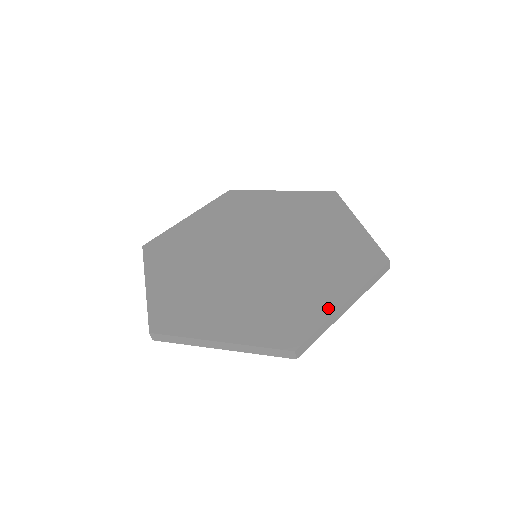
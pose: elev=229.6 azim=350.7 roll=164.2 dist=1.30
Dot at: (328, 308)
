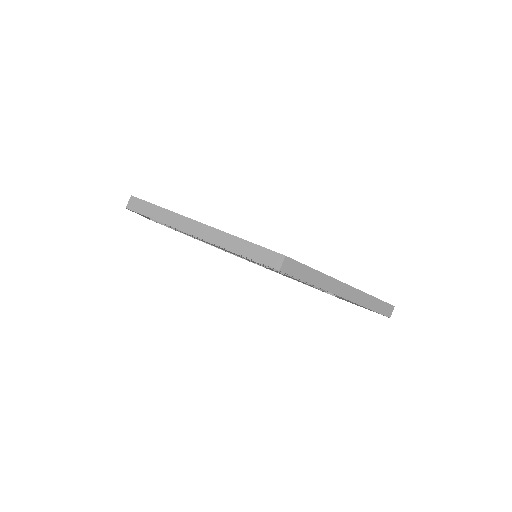
Dot at: occluded
